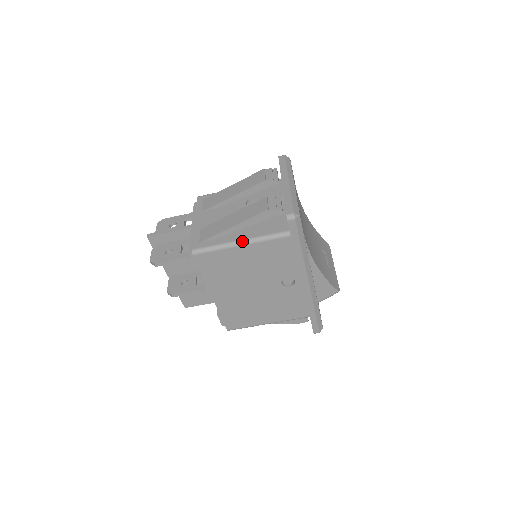
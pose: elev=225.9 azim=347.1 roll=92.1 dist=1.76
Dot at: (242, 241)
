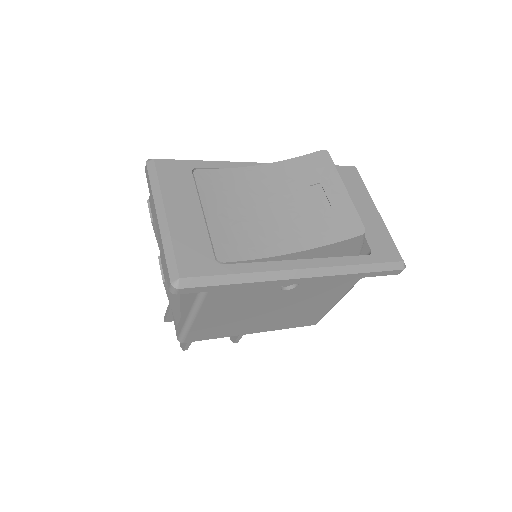
Dot at: (191, 313)
